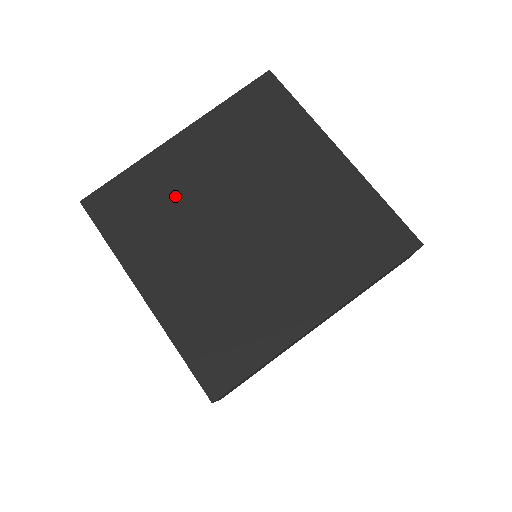
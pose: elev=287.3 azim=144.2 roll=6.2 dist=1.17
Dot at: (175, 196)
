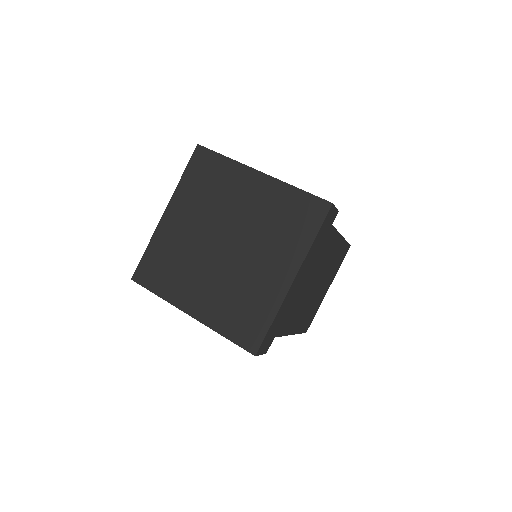
Dot at: (180, 249)
